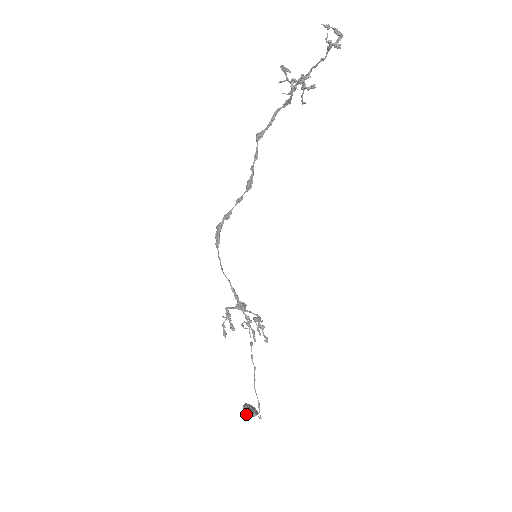
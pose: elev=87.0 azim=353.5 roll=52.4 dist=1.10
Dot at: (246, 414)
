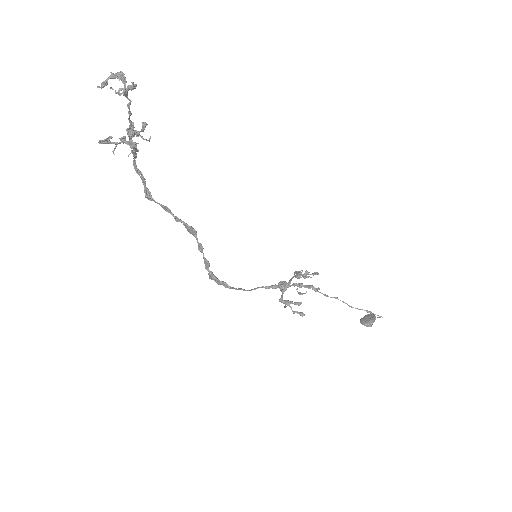
Dot at: occluded
